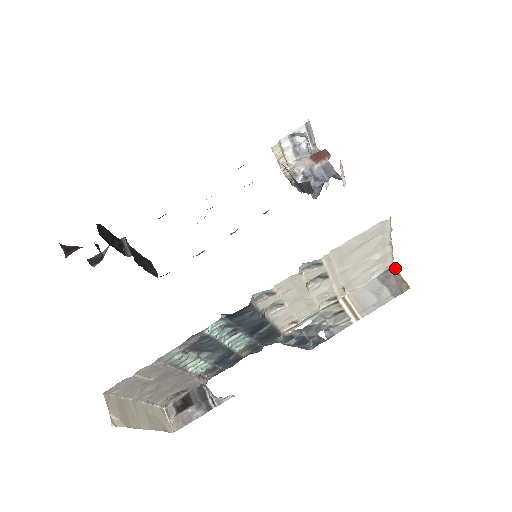
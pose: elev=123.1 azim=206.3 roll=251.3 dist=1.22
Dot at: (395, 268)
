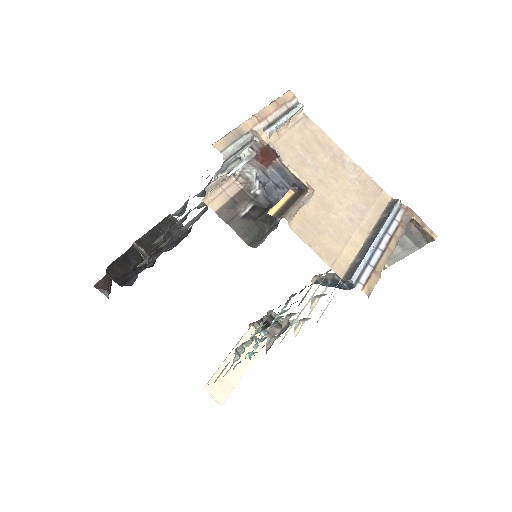
Dot at: (414, 219)
